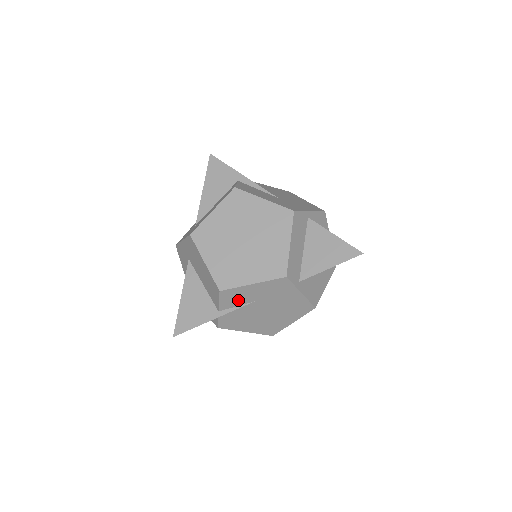
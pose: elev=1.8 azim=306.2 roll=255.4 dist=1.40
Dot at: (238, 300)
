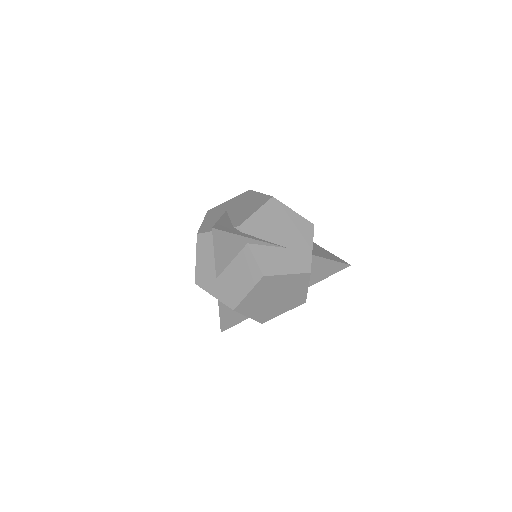
Dot at: occluded
